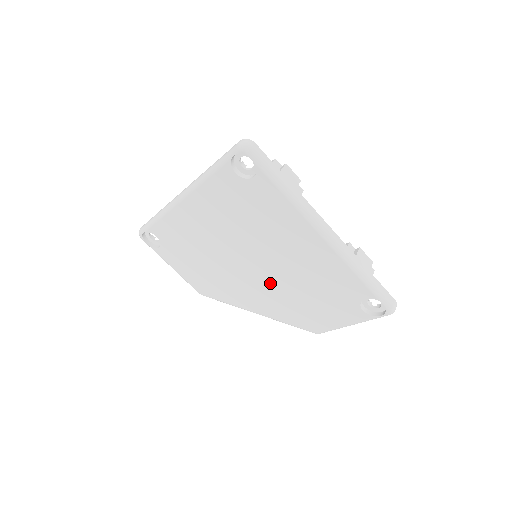
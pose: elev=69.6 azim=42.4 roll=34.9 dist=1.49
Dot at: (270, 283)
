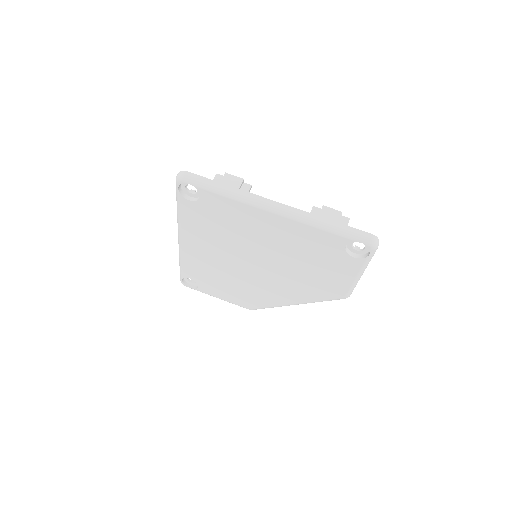
Dot at: (279, 273)
